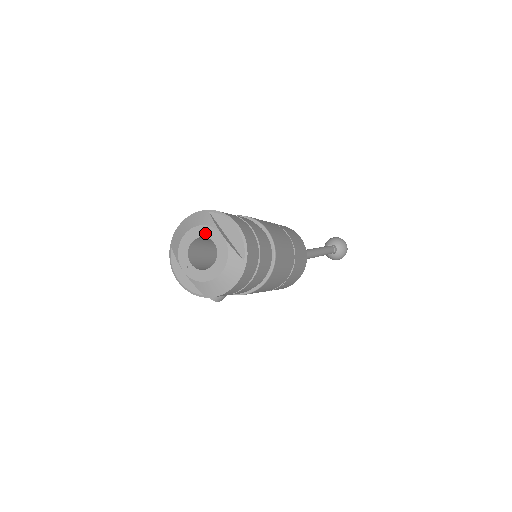
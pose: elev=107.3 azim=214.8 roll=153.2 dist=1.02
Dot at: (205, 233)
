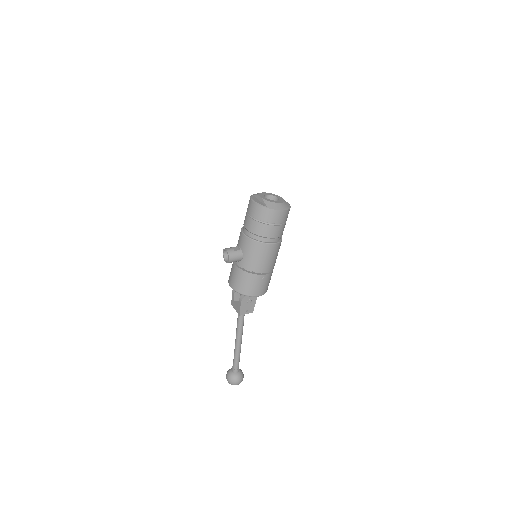
Dot at: (274, 195)
